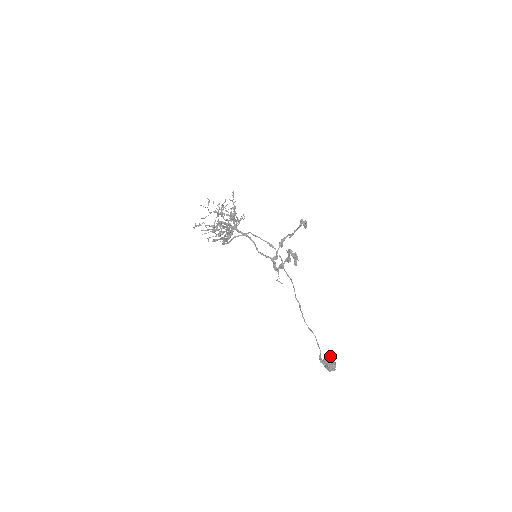
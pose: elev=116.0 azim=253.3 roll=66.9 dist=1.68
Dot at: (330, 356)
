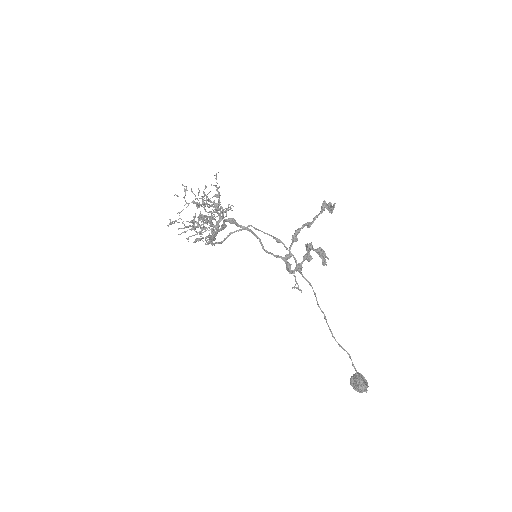
Dot at: (358, 373)
